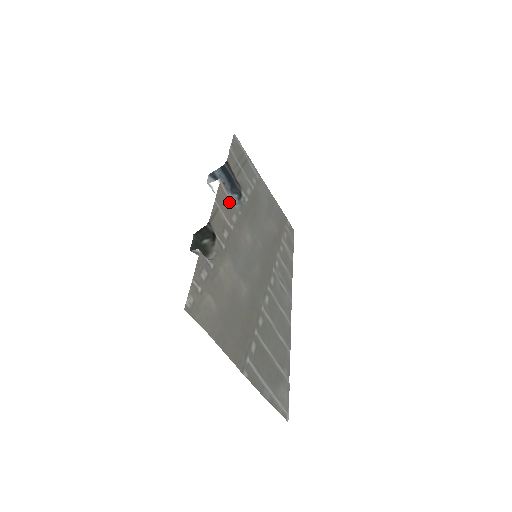
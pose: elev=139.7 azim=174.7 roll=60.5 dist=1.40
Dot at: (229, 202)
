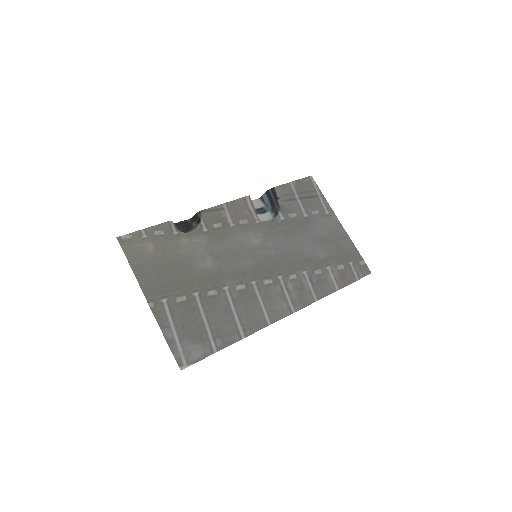
Dot at: (248, 211)
